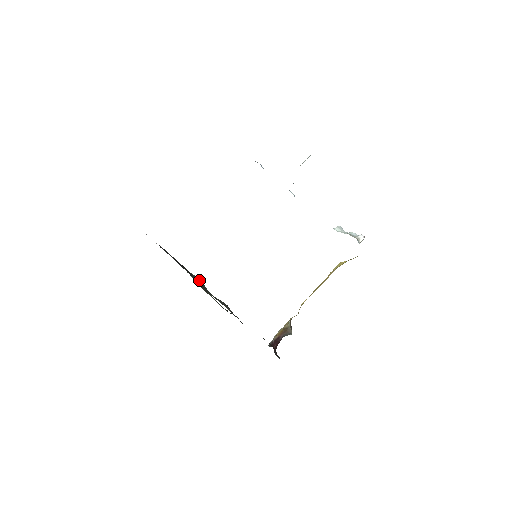
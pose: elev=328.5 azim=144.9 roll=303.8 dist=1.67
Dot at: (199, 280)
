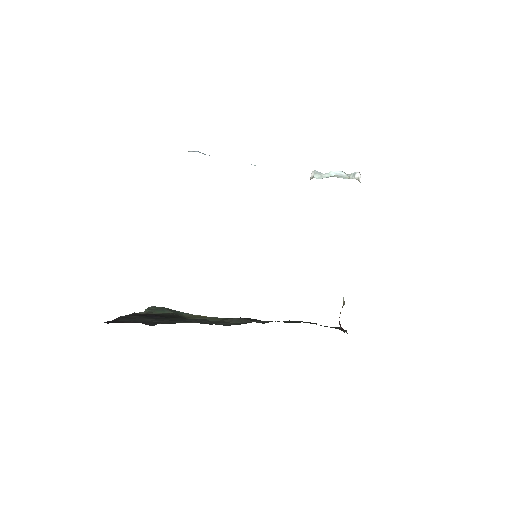
Dot at: (161, 309)
